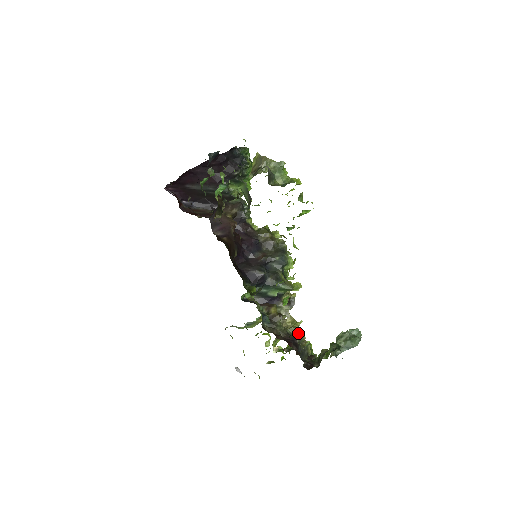
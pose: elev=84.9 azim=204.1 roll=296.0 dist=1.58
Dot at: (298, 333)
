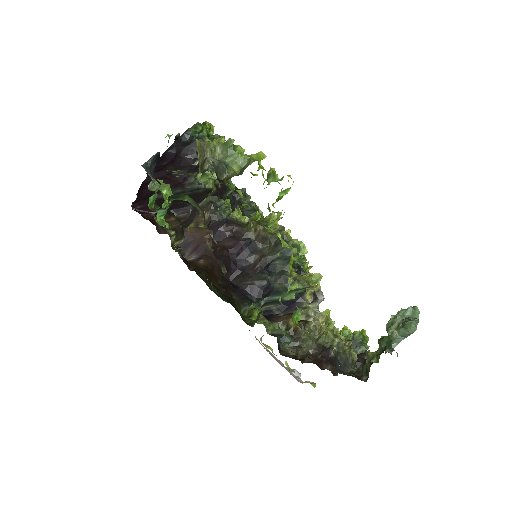
Dot at: (333, 340)
